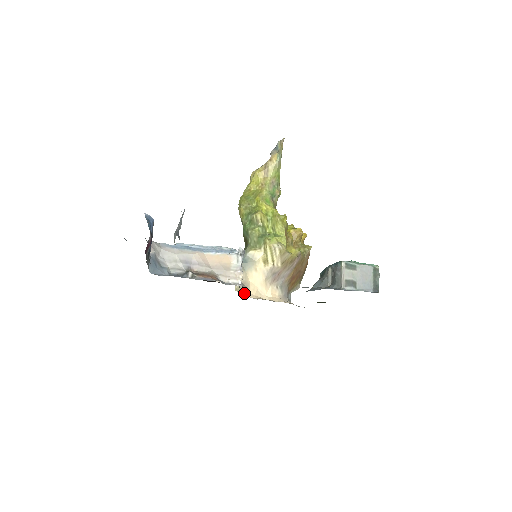
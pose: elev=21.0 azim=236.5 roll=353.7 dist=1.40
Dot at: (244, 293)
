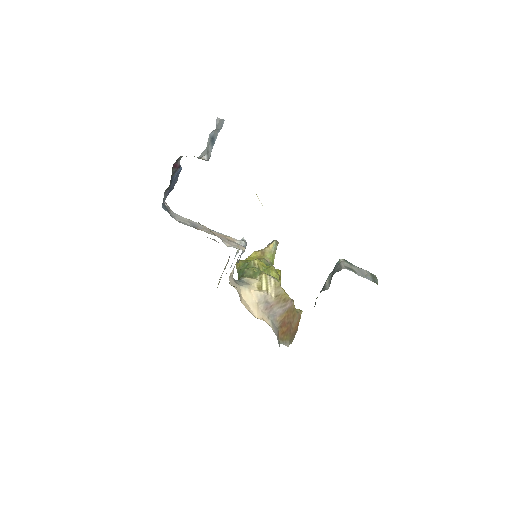
Dot at: occluded
